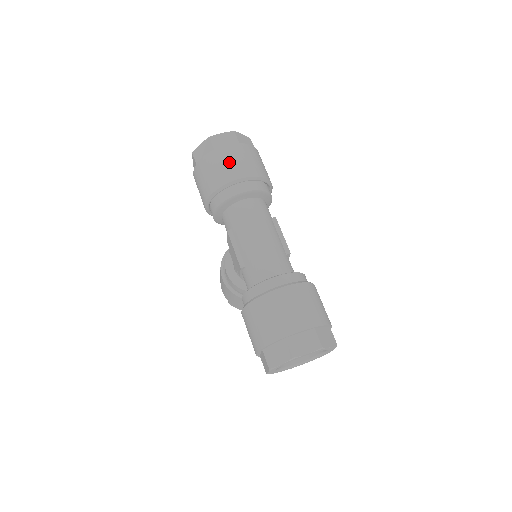
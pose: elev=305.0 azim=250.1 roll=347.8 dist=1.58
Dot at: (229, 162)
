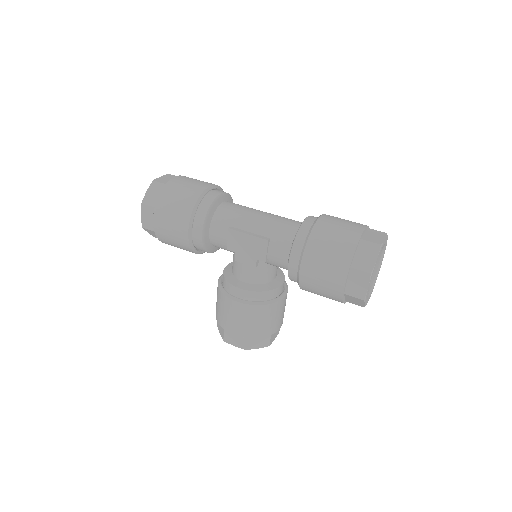
Dot at: (189, 183)
